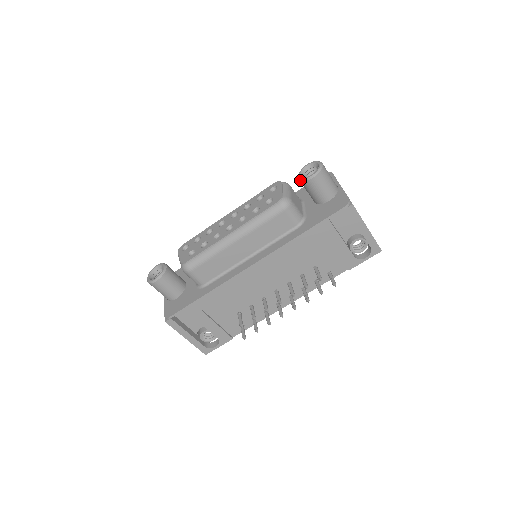
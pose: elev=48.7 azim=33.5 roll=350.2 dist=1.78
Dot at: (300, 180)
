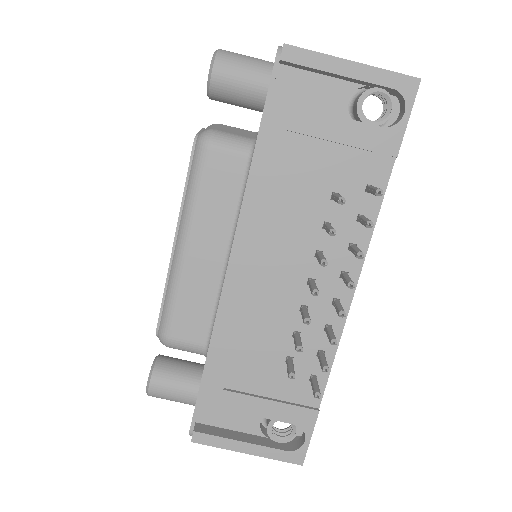
Dot at: (208, 96)
